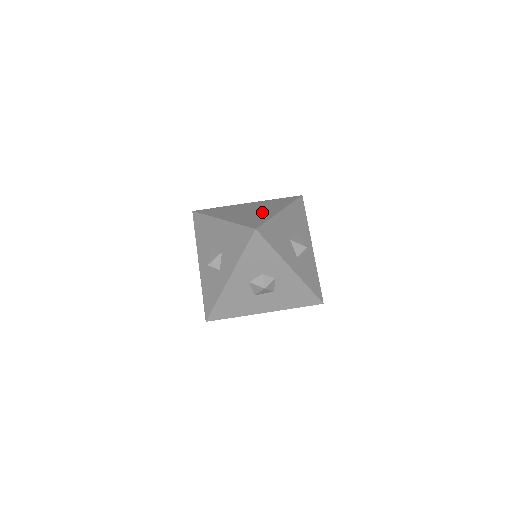
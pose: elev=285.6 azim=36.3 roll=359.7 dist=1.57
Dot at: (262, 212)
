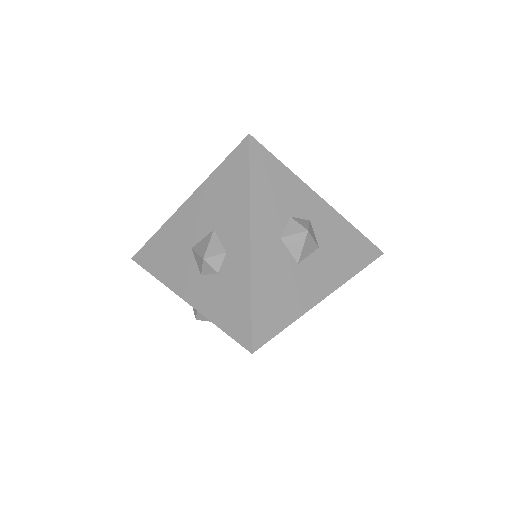
Dot at: occluded
